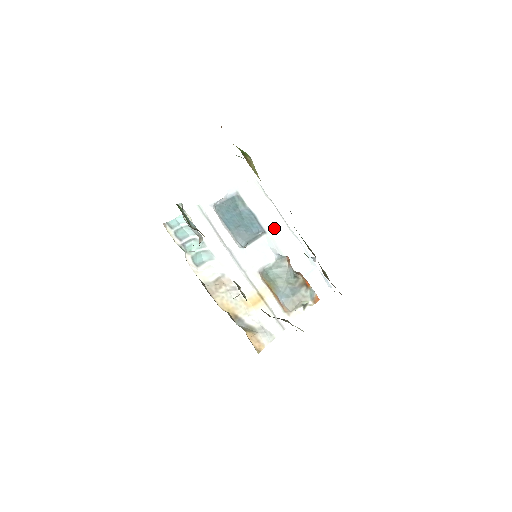
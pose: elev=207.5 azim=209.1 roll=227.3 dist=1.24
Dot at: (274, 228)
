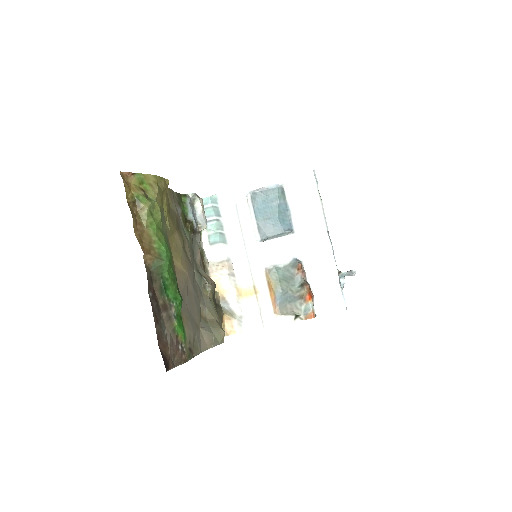
Dot at: (306, 231)
